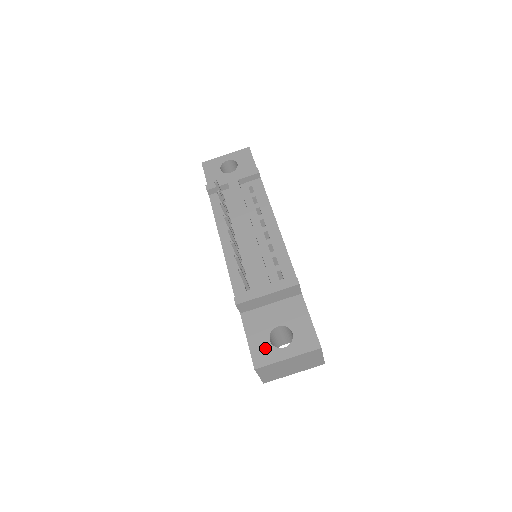
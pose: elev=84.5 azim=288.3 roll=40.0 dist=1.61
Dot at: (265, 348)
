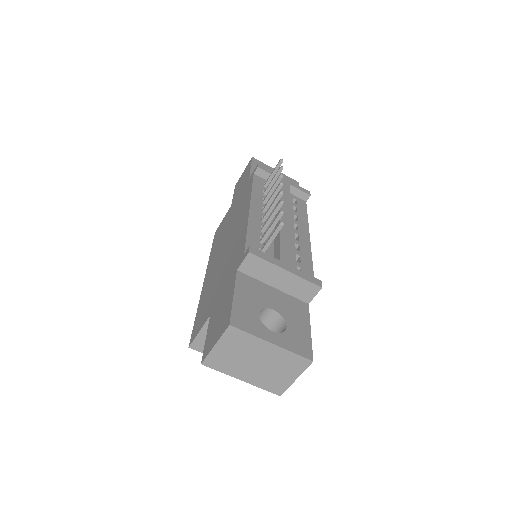
Dot at: (251, 316)
